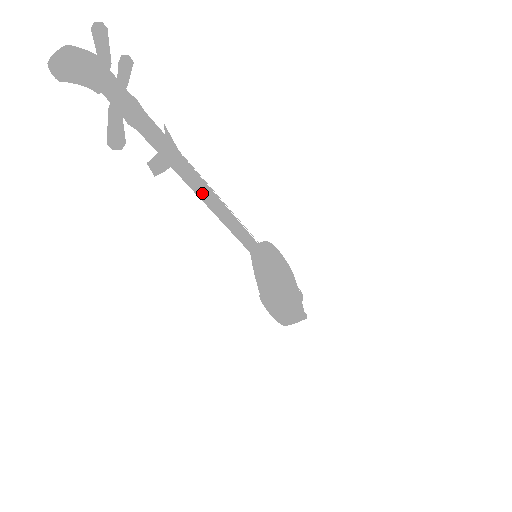
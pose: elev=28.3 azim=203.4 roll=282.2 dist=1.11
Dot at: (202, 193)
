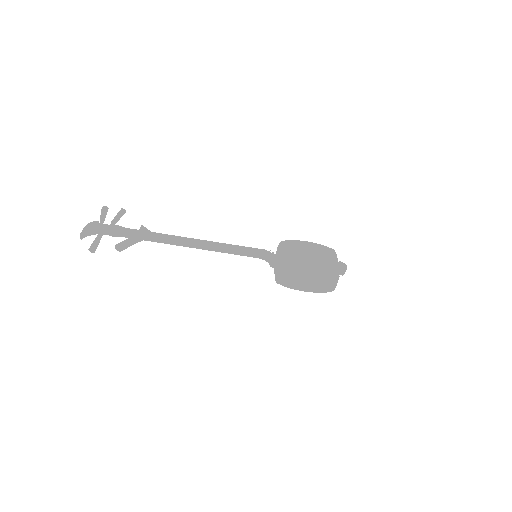
Dot at: (176, 243)
